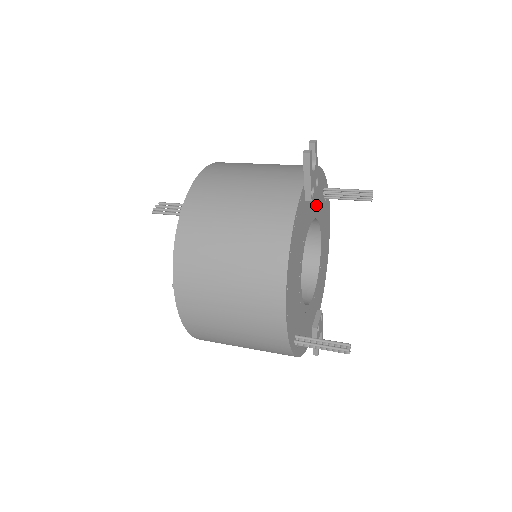
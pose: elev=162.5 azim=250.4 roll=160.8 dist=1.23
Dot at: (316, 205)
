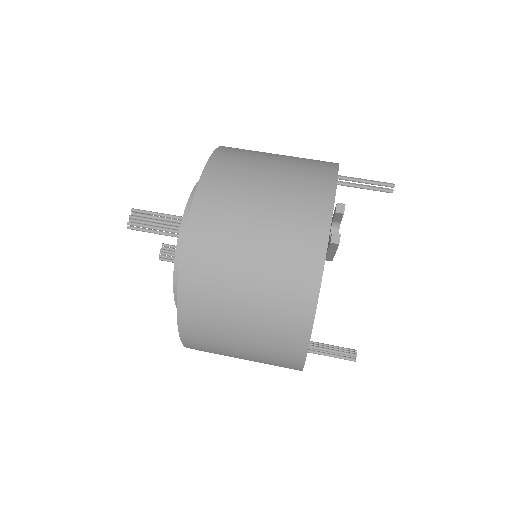
Dot at: occluded
